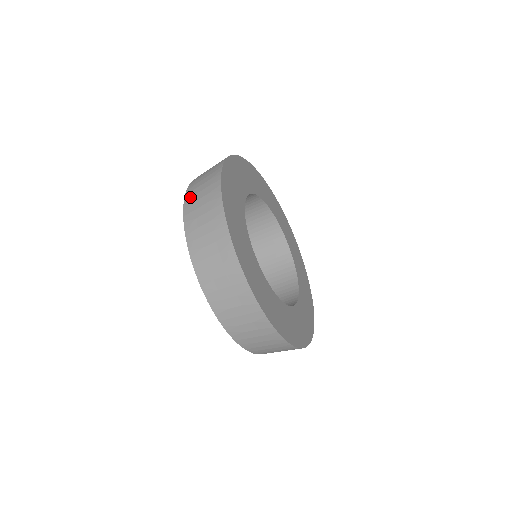
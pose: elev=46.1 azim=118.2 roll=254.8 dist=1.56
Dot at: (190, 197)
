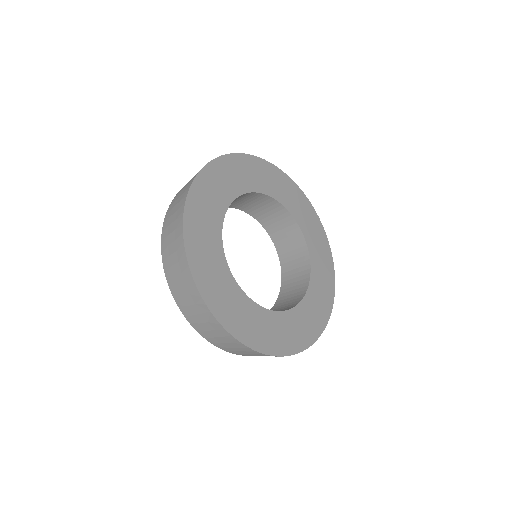
Dot at: (176, 196)
